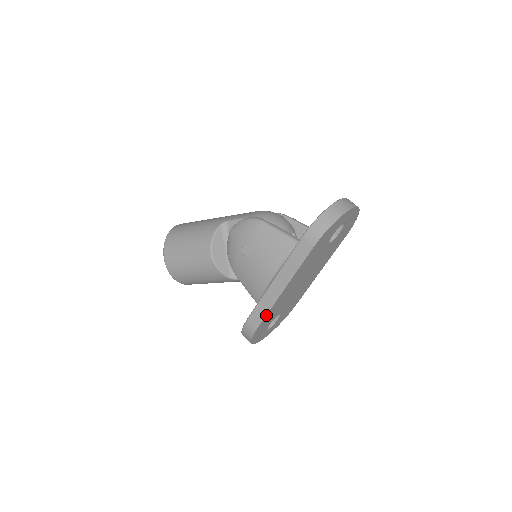
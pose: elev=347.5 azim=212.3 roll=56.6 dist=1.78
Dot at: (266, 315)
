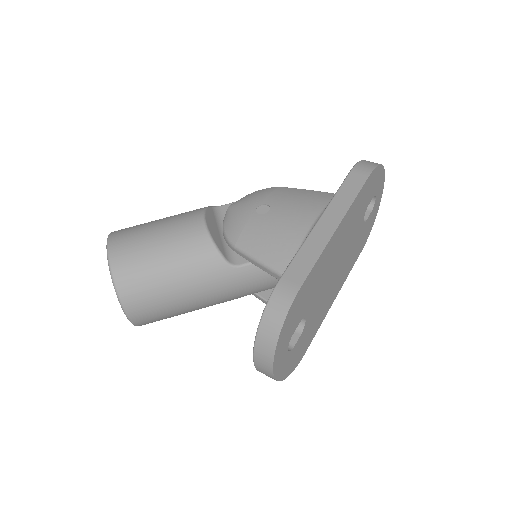
Dot at: (314, 264)
